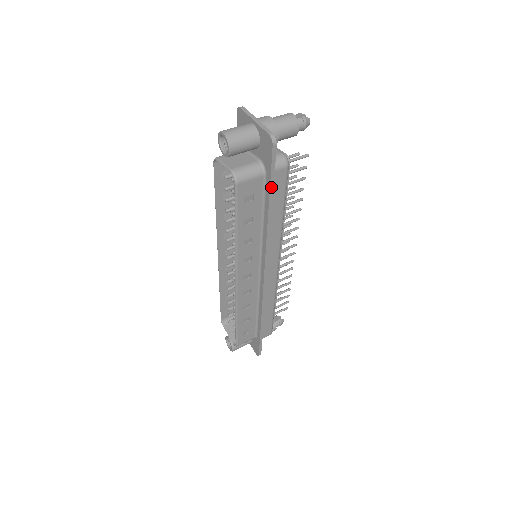
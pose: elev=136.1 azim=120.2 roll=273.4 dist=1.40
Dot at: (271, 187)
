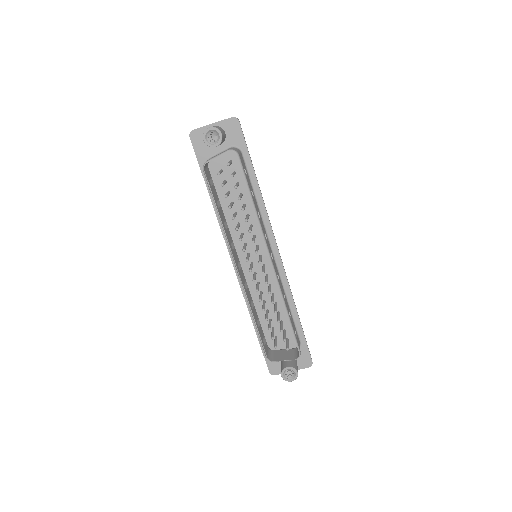
Dot at: (250, 158)
